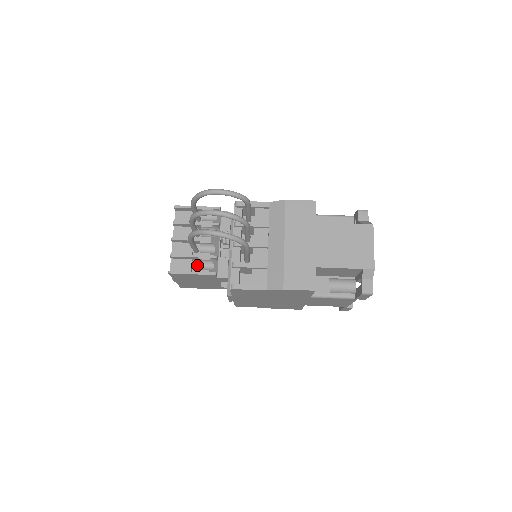
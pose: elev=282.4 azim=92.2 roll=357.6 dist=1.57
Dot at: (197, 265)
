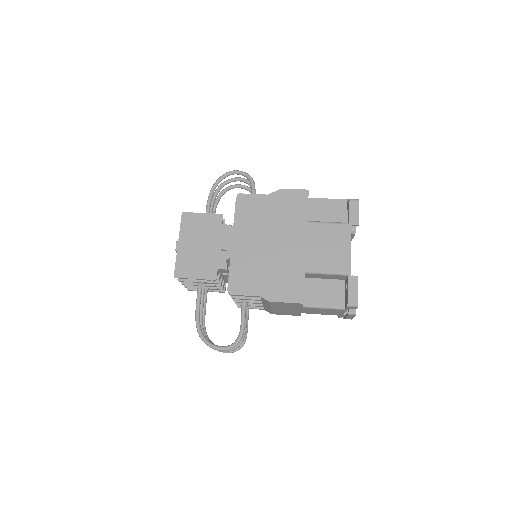
Dot at: occluded
